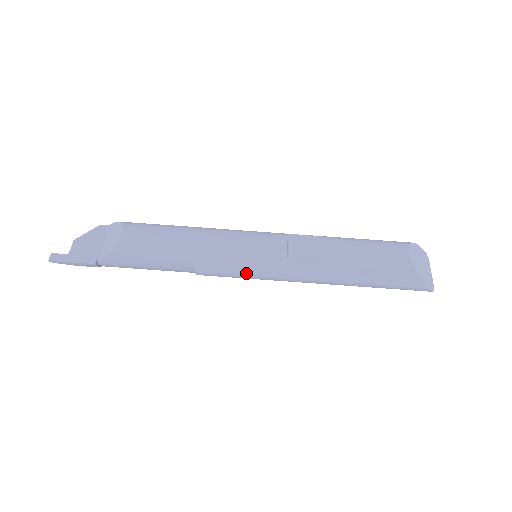
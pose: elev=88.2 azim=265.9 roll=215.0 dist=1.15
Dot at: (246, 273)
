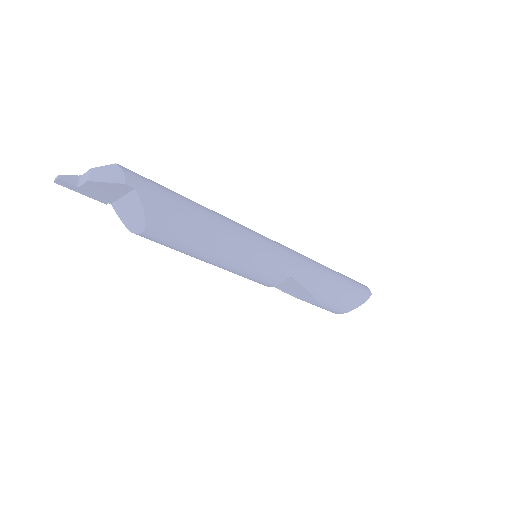
Dot at: occluded
